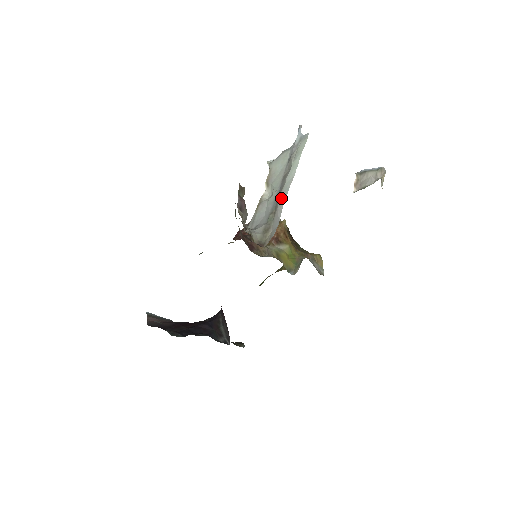
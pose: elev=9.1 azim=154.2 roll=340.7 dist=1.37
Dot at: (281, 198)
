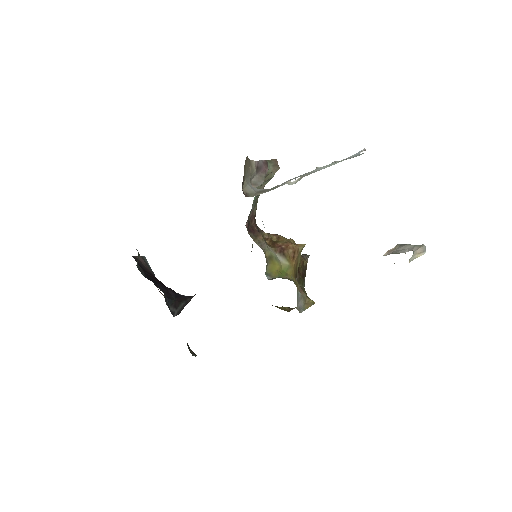
Dot at: (296, 177)
